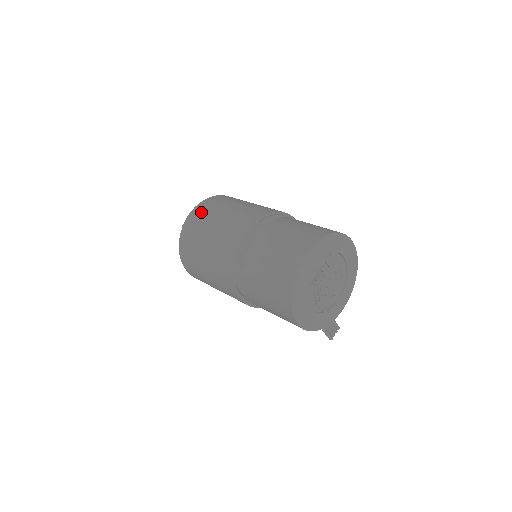
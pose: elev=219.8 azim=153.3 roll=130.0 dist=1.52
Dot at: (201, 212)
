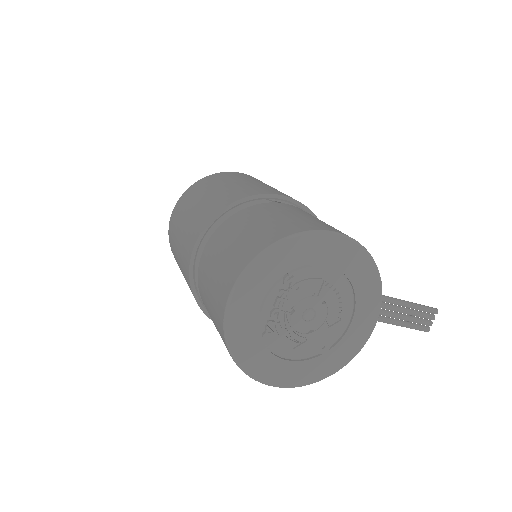
Dot at: (174, 218)
